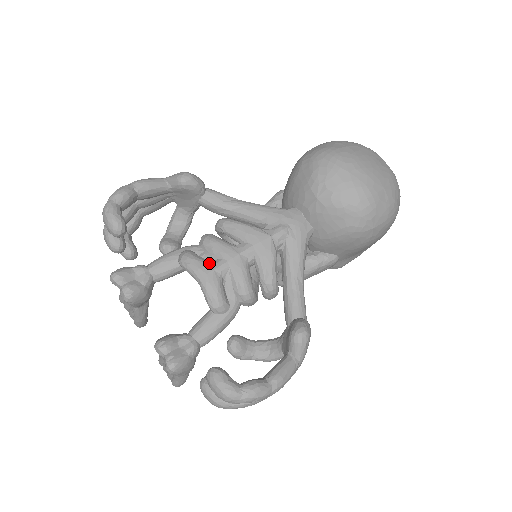
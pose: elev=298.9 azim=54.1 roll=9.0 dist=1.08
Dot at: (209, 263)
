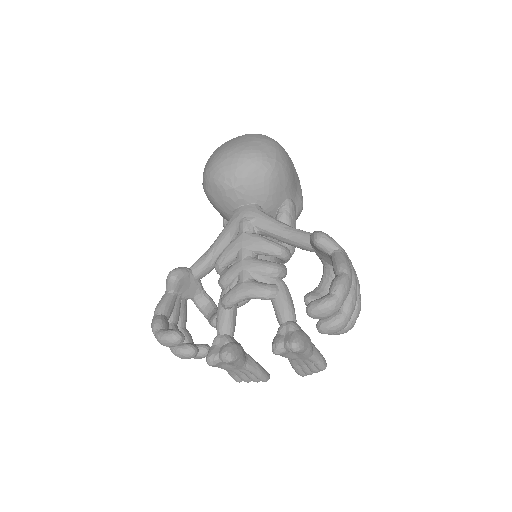
Dot at: (237, 284)
